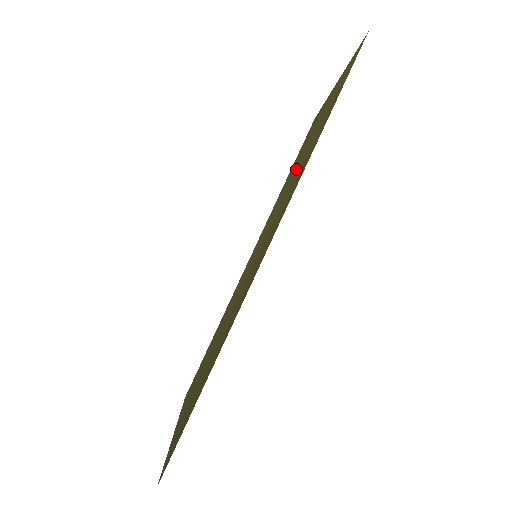
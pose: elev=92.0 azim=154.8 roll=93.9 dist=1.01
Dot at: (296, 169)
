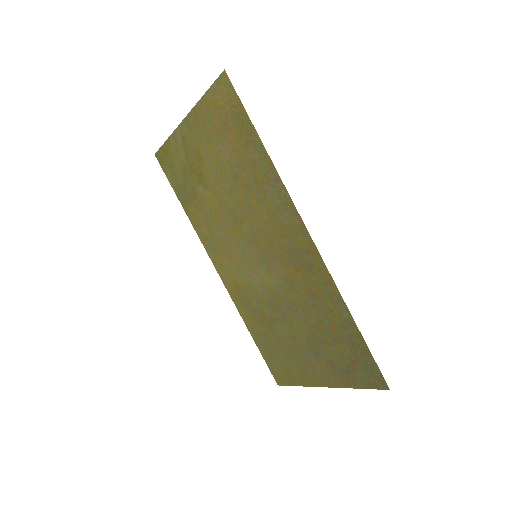
Dot at: (222, 187)
